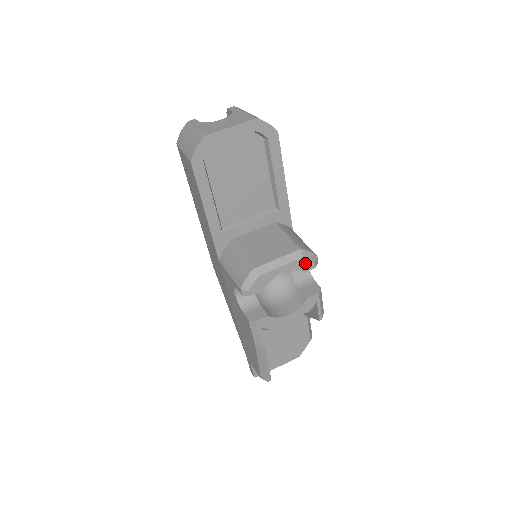
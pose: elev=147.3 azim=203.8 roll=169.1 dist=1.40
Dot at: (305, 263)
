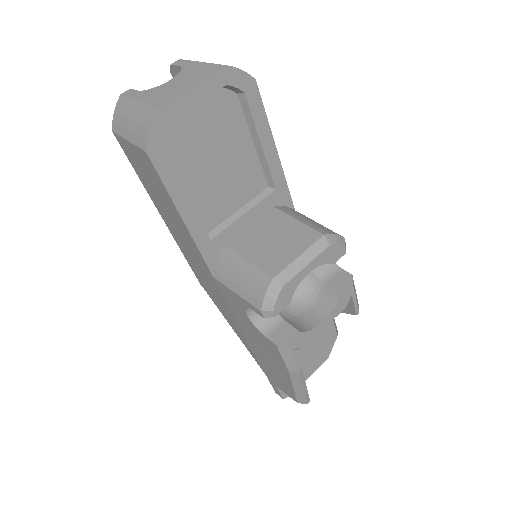
Dot at: (334, 251)
